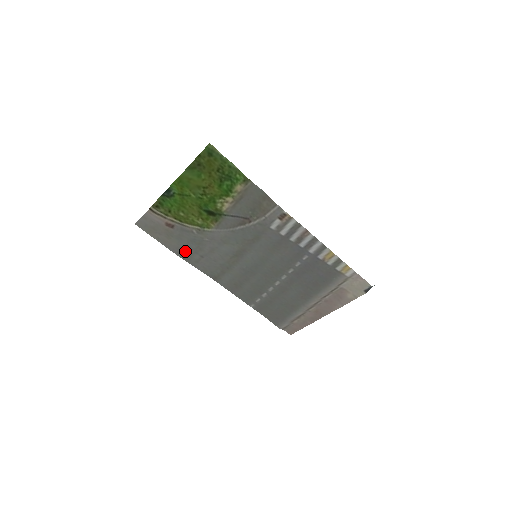
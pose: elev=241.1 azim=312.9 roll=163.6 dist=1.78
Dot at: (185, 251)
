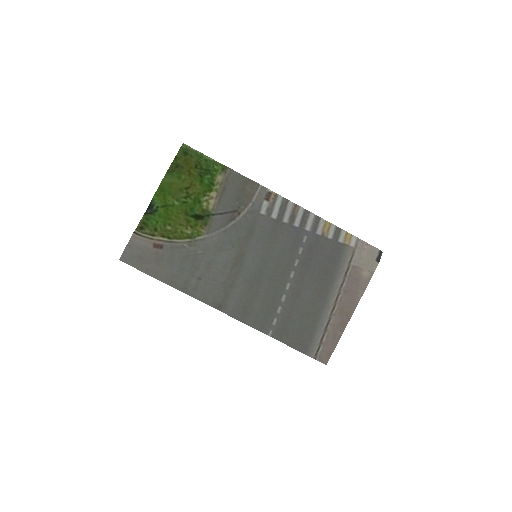
Dot at: (179, 277)
